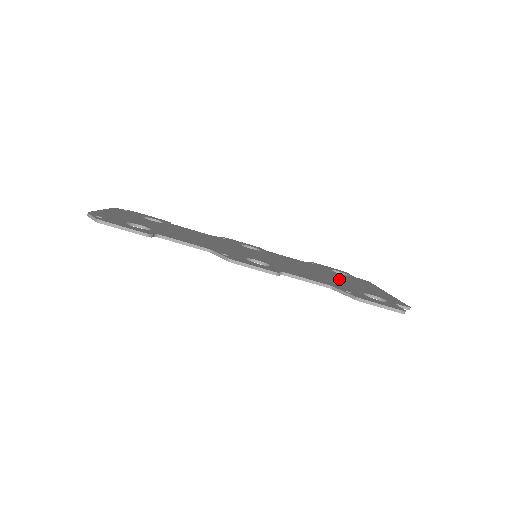
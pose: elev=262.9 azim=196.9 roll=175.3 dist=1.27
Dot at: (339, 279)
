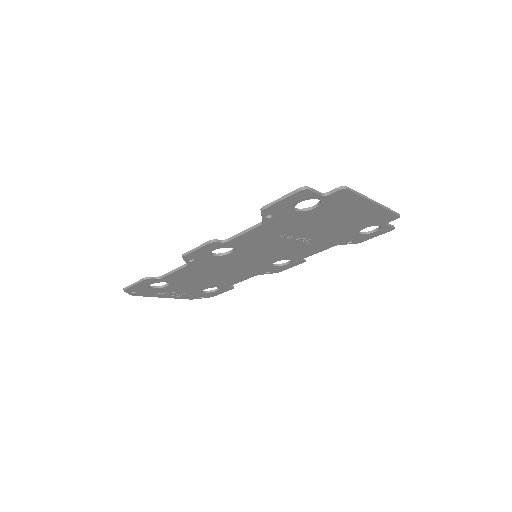
Dot at: occluded
